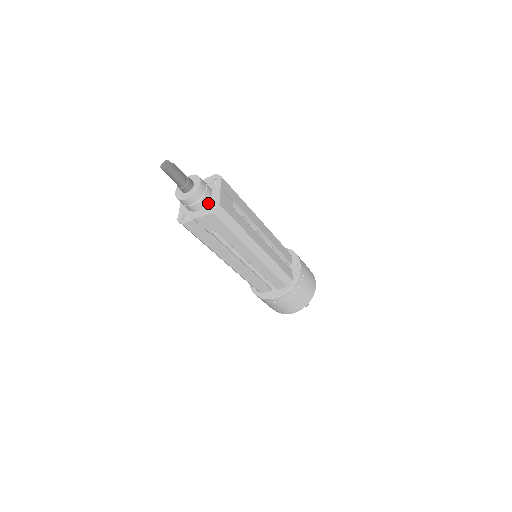
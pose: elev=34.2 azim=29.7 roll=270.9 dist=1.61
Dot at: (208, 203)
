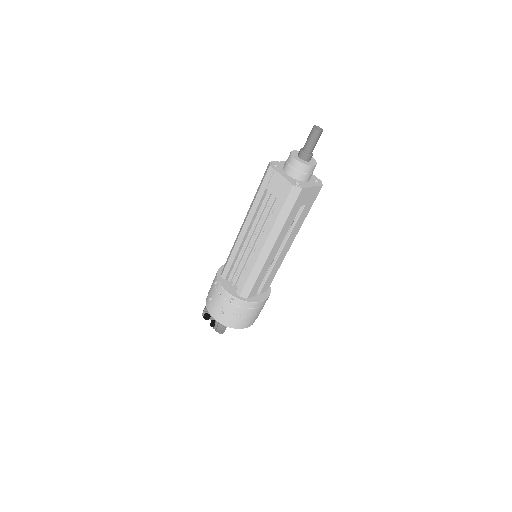
Dot at: (310, 178)
